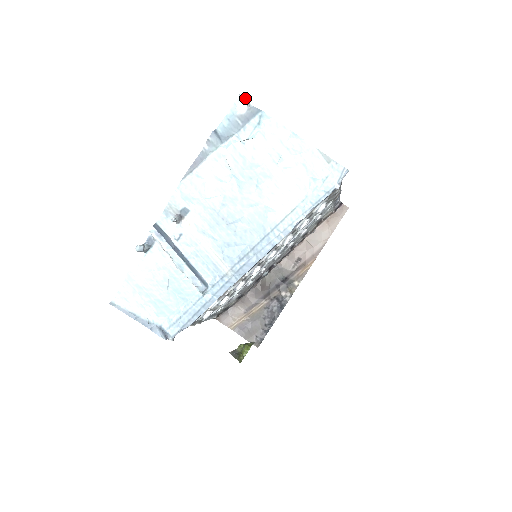
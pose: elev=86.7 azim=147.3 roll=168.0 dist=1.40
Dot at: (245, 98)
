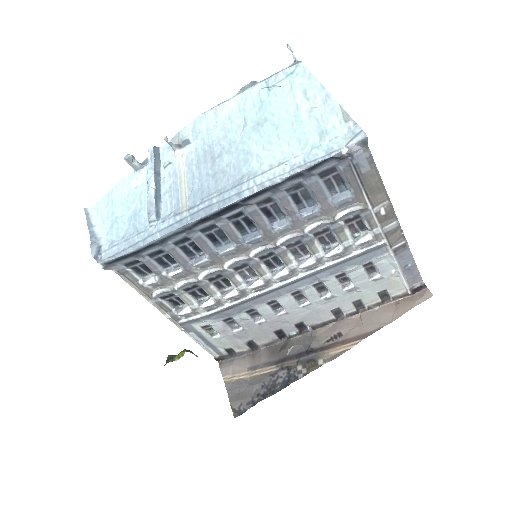
Dot at: (289, 46)
